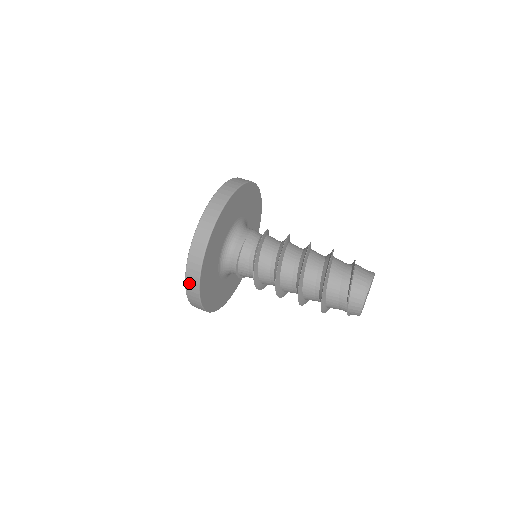
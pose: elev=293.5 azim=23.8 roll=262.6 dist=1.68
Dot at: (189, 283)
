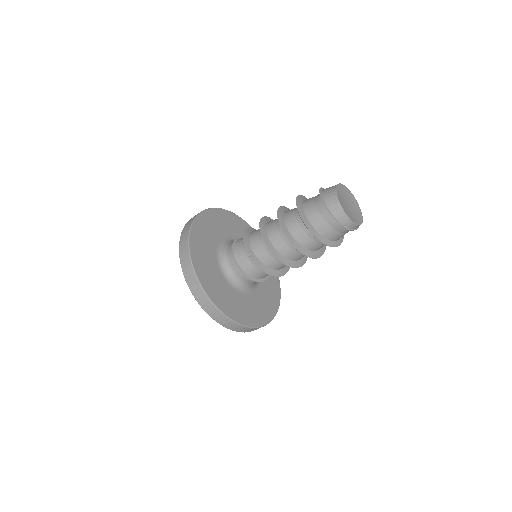
Dot at: (182, 247)
